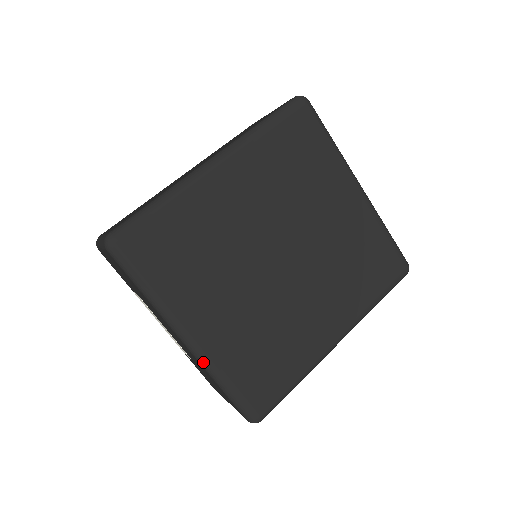
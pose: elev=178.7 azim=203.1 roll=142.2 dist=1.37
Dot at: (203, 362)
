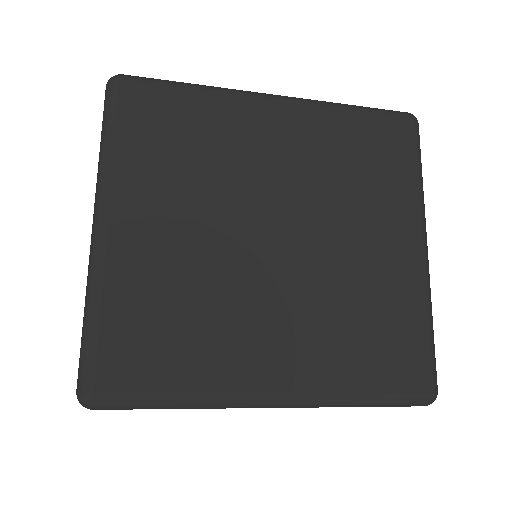
Dot at: (91, 266)
